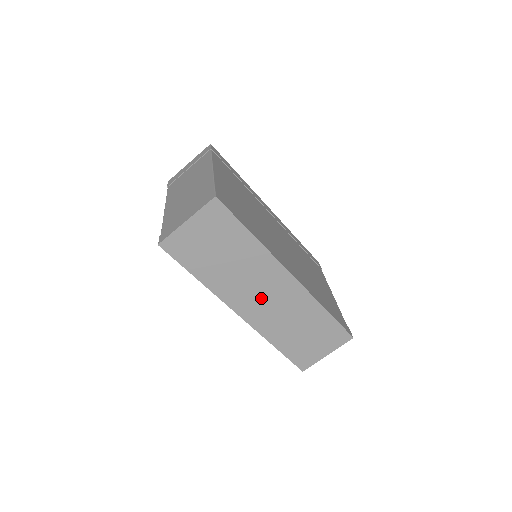
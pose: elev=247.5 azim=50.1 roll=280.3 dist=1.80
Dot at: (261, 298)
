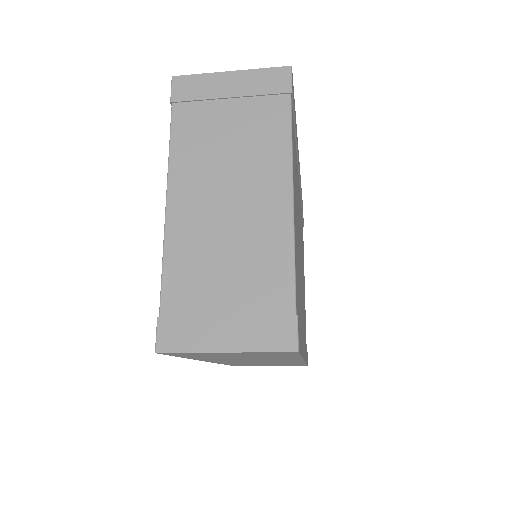
Dot at: (249, 361)
